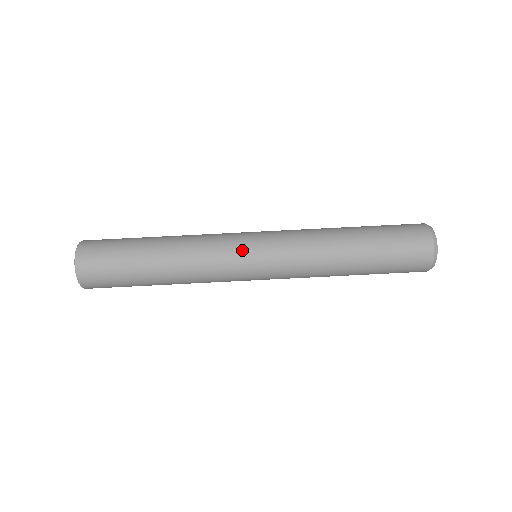
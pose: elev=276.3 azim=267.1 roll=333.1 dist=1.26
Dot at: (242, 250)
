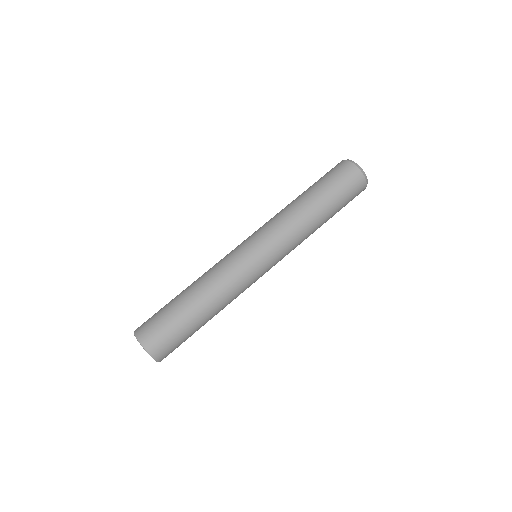
Dot at: (250, 260)
